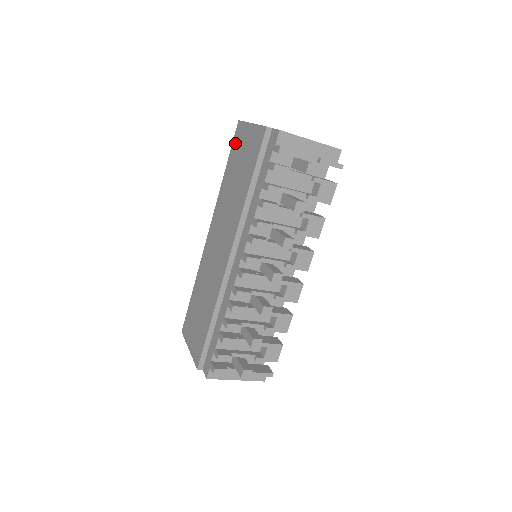
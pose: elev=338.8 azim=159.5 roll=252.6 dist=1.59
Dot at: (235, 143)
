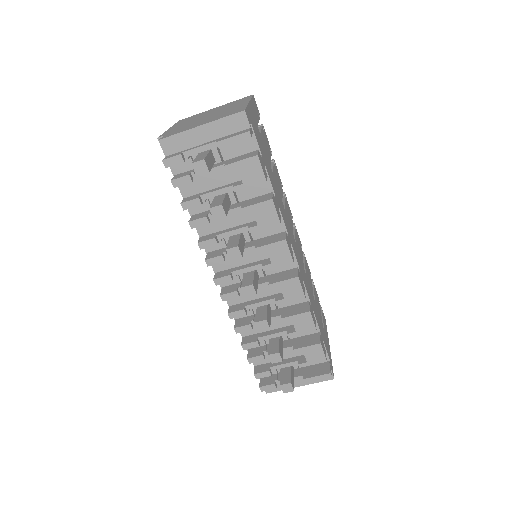
Dot at: occluded
